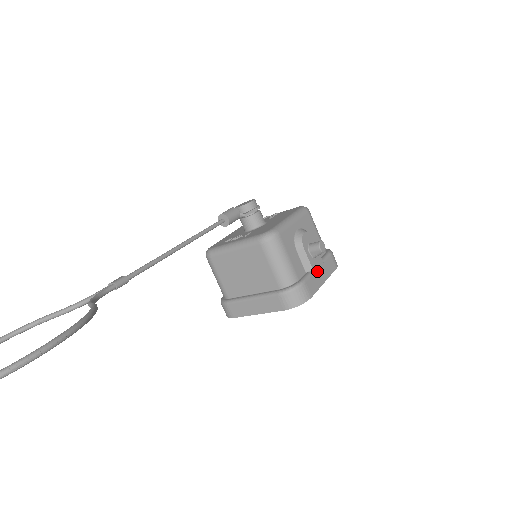
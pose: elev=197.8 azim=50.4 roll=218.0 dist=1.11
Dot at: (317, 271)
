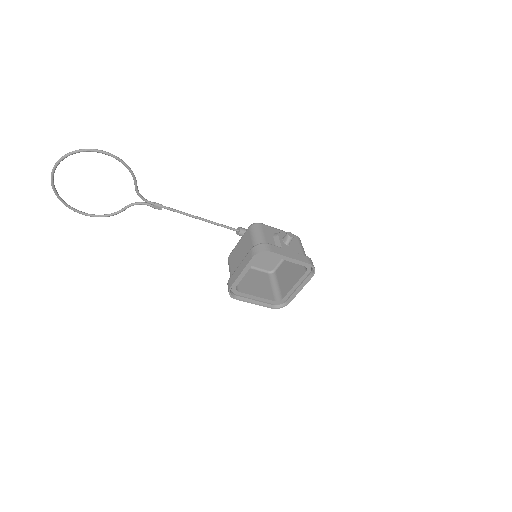
Dot at: (286, 250)
